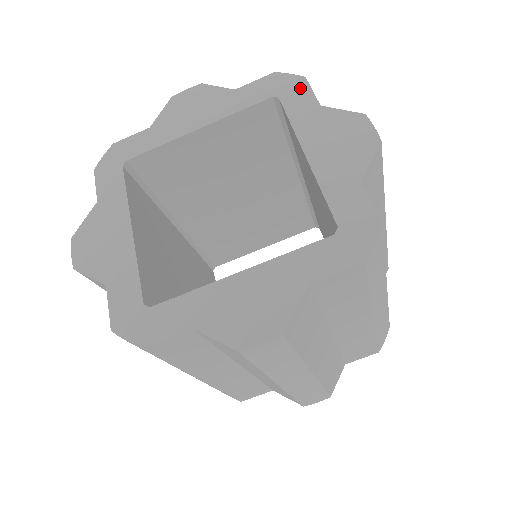
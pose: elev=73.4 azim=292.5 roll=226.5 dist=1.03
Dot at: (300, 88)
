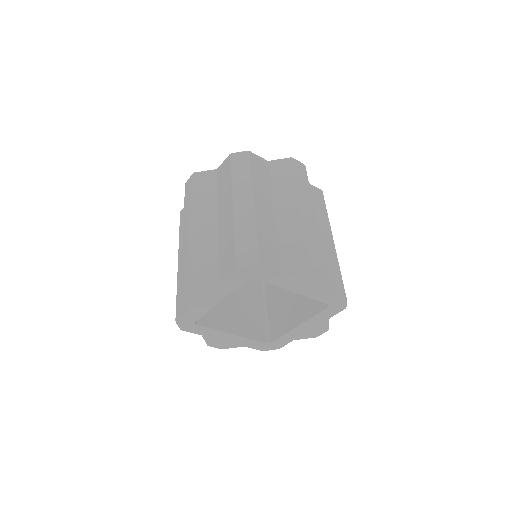
Dot at: (338, 310)
